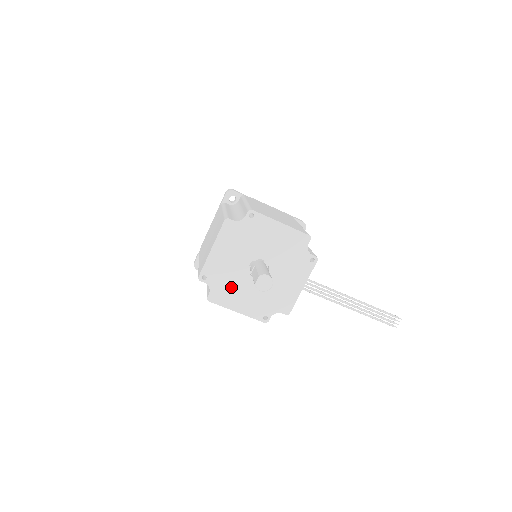
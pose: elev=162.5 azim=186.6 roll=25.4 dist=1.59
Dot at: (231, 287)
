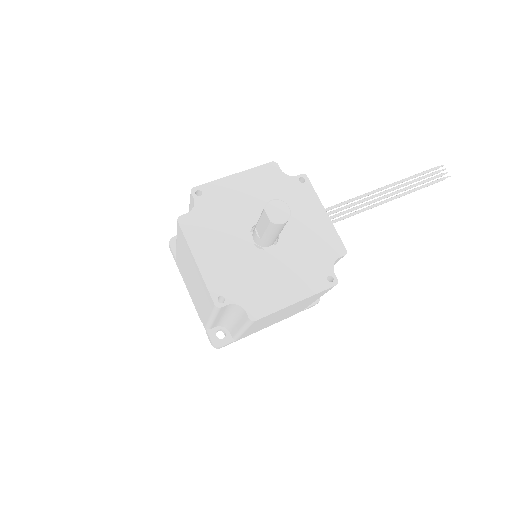
Dot at: (260, 282)
